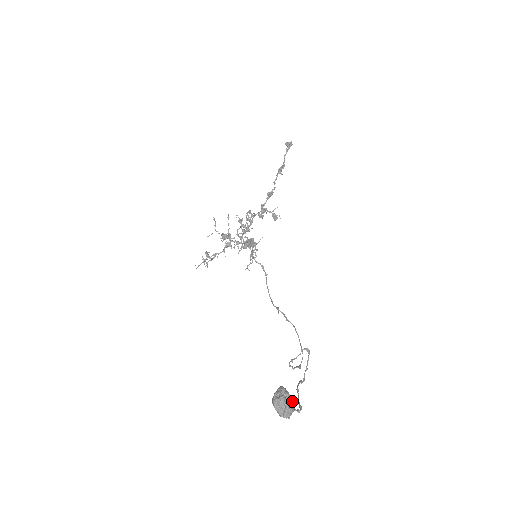
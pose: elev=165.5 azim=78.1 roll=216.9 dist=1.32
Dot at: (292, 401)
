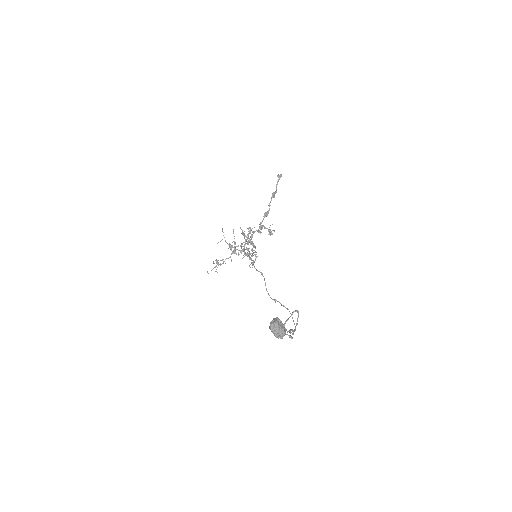
Dot at: (284, 327)
